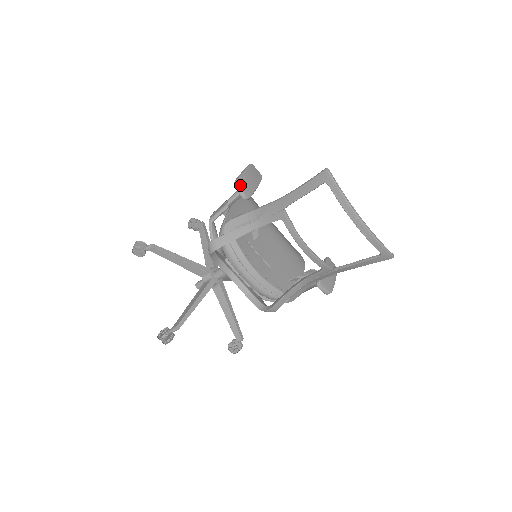
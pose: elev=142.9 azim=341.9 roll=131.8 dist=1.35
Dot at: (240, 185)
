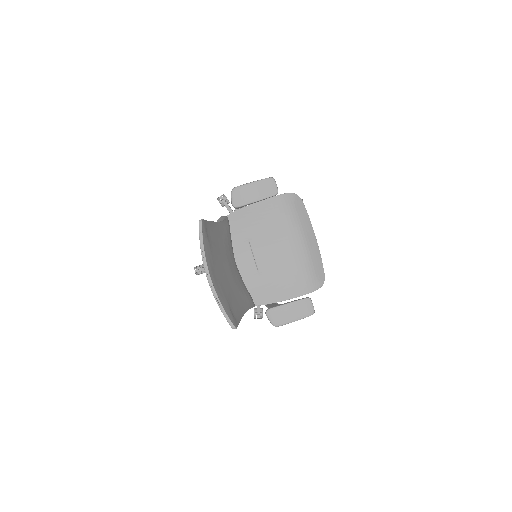
Dot at: (234, 193)
